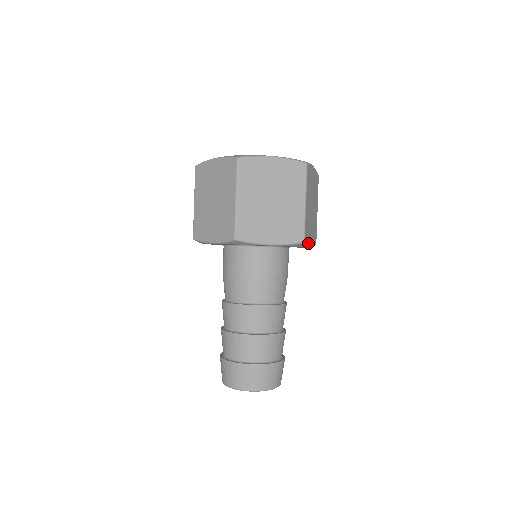
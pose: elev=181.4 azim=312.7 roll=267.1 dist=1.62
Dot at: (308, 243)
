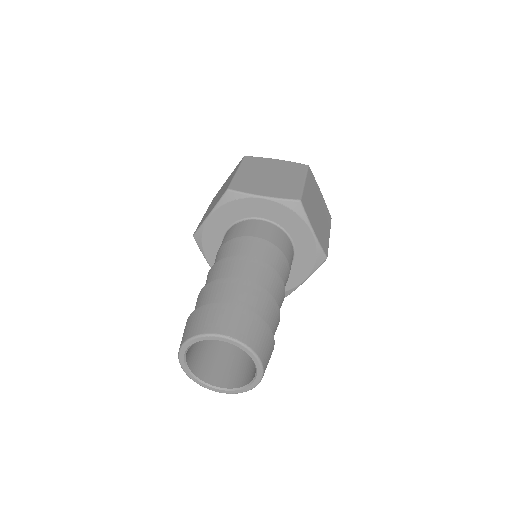
Dot at: (314, 271)
